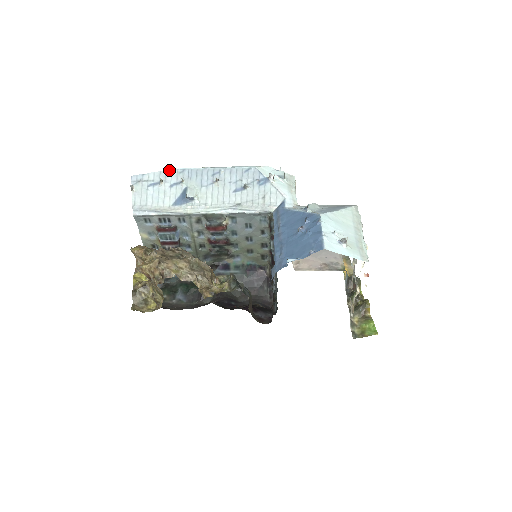
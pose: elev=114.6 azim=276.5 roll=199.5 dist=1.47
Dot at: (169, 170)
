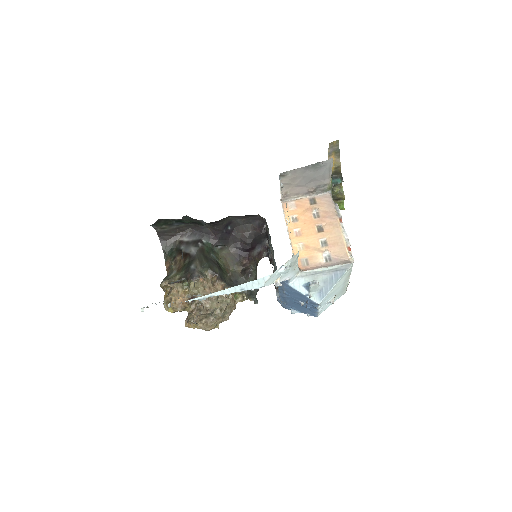
Dot at: occluded
